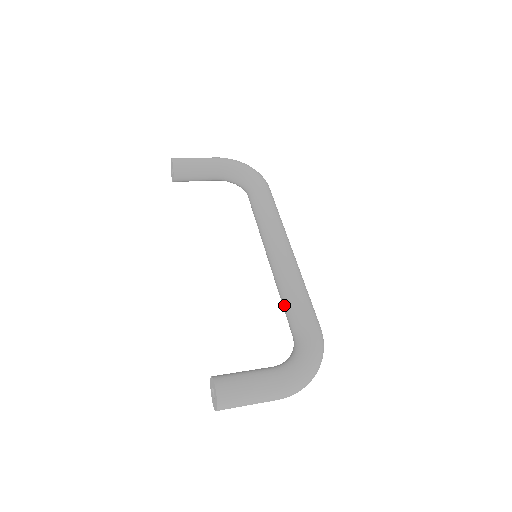
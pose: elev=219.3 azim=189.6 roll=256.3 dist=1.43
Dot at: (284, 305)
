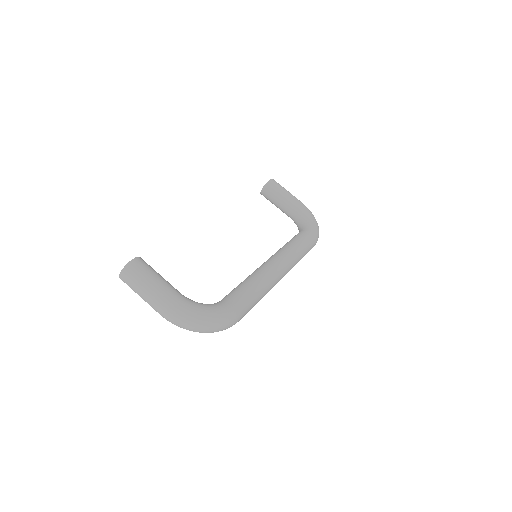
Dot at: occluded
